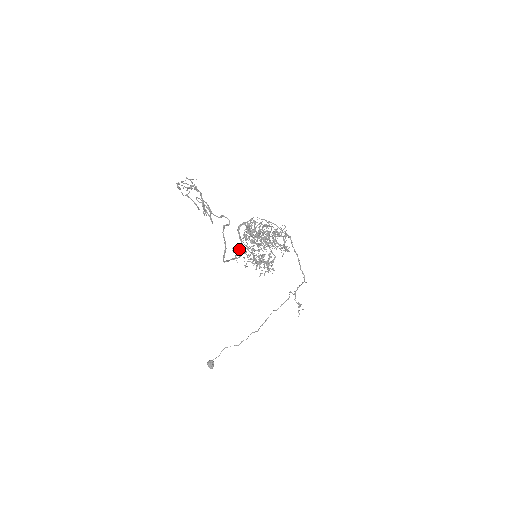
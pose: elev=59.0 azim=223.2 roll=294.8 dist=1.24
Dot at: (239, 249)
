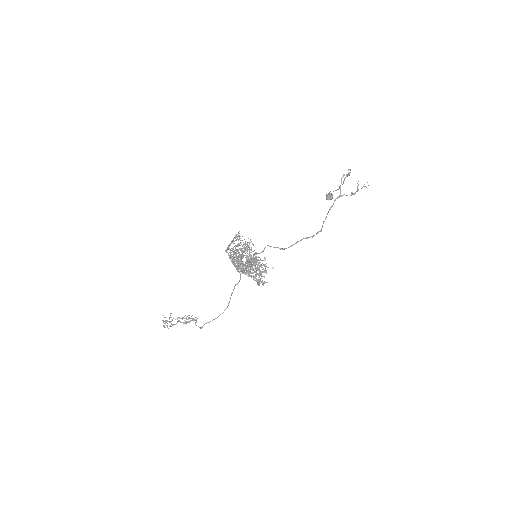
Dot at: occluded
